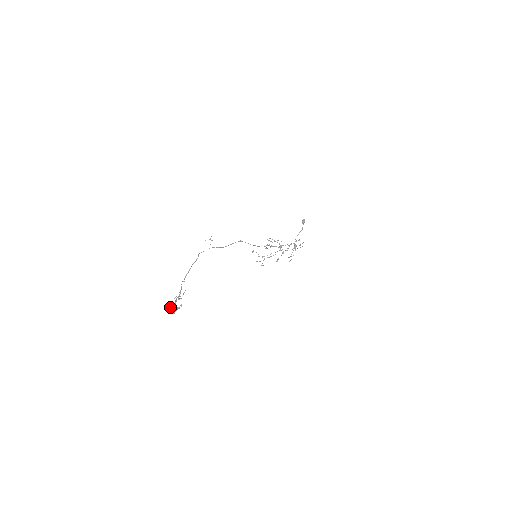
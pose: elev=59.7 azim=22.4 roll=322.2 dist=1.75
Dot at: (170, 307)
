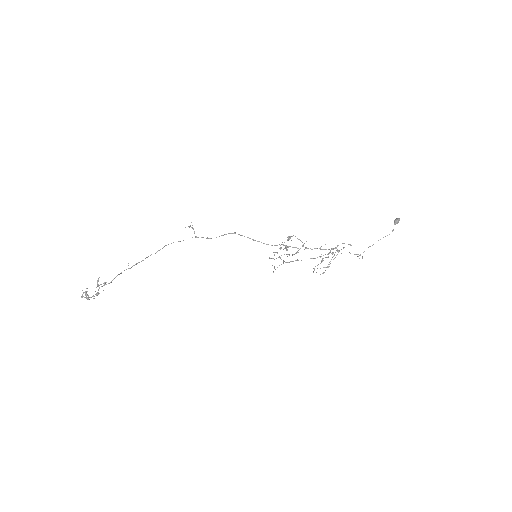
Dot at: (85, 291)
